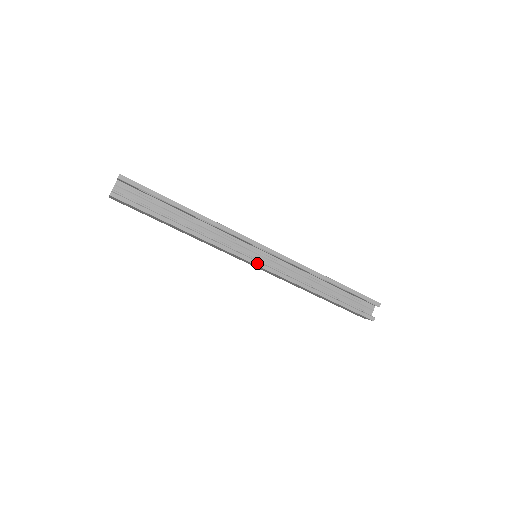
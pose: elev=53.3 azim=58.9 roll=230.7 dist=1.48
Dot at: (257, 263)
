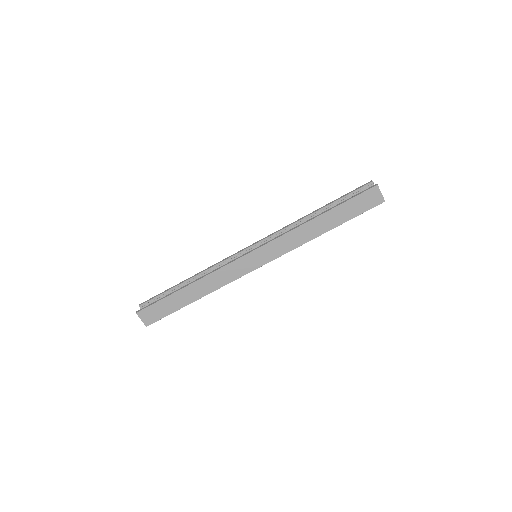
Dot at: (252, 250)
